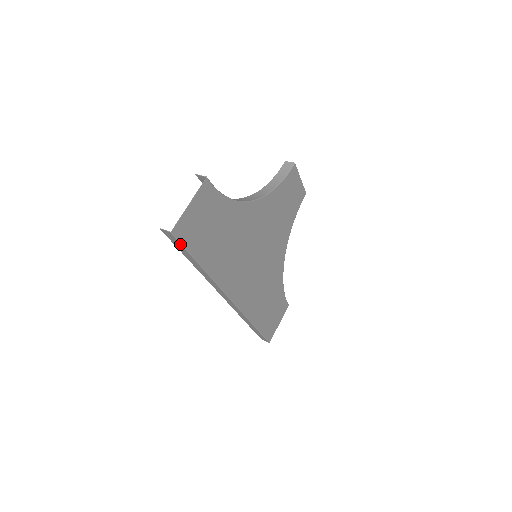
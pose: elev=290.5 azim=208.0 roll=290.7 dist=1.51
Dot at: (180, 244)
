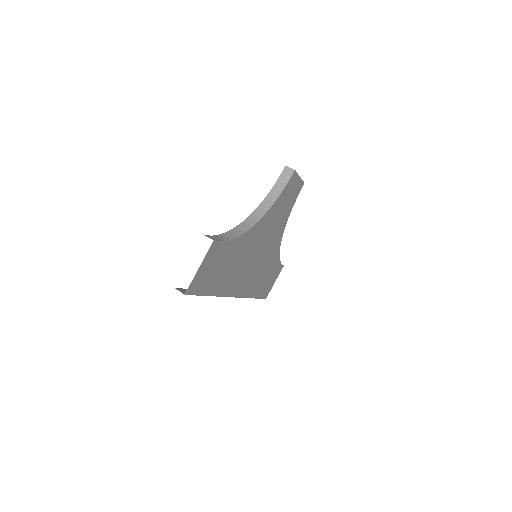
Dot at: occluded
